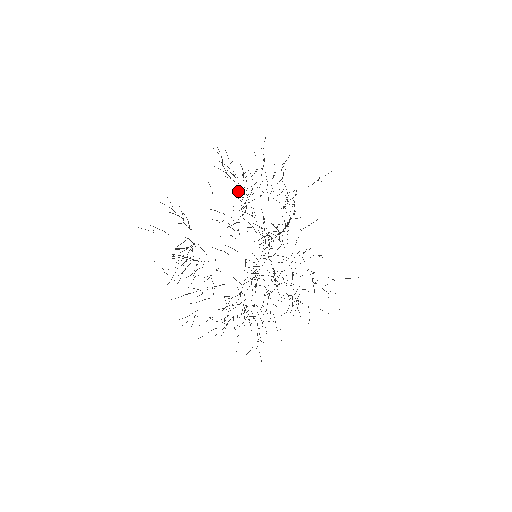
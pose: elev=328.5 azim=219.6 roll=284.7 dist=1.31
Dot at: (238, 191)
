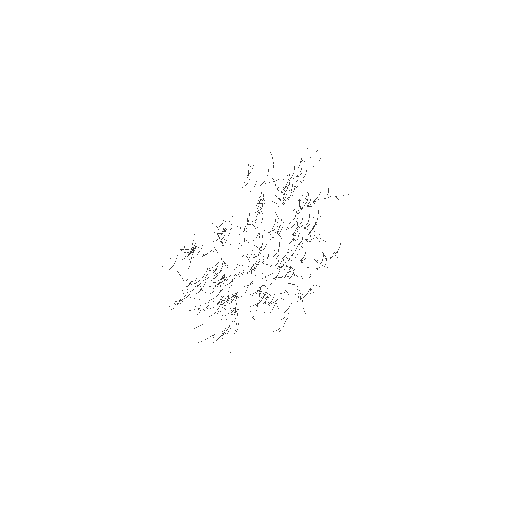
Dot at: occluded
